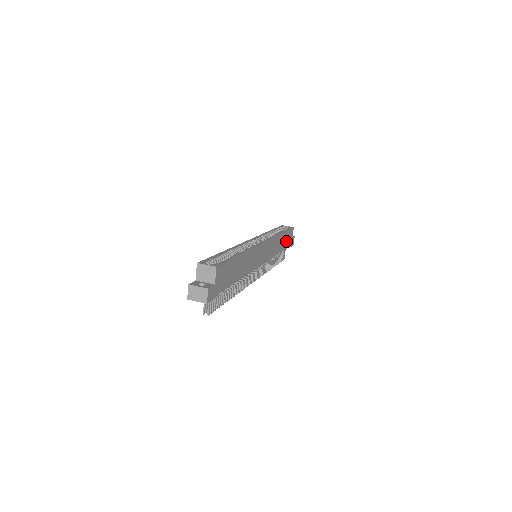
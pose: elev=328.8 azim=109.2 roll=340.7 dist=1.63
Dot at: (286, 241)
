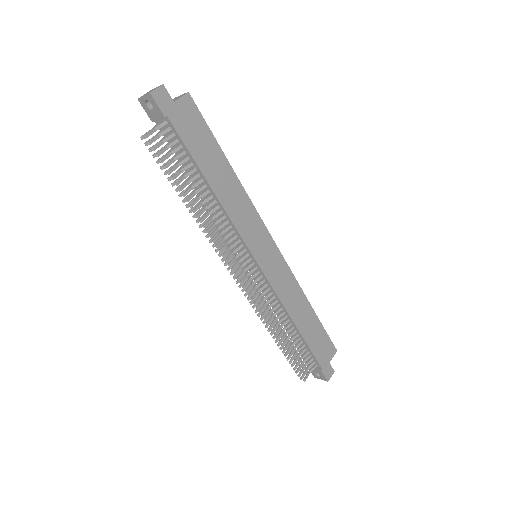
Dot at: (315, 338)
